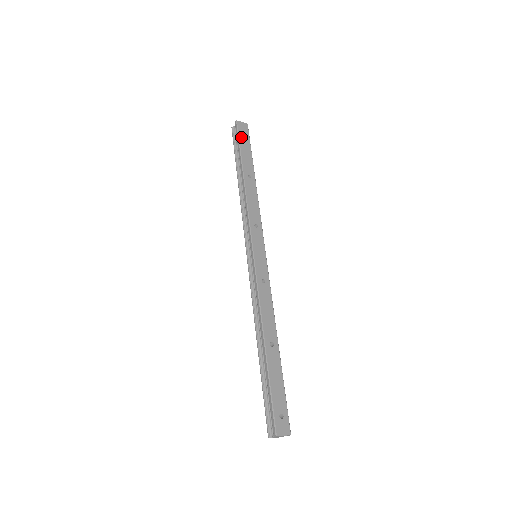
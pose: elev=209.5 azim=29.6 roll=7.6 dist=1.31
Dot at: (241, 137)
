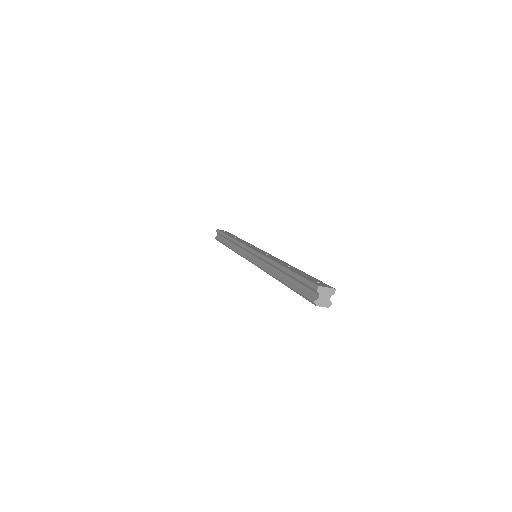
Dot at: occluded
